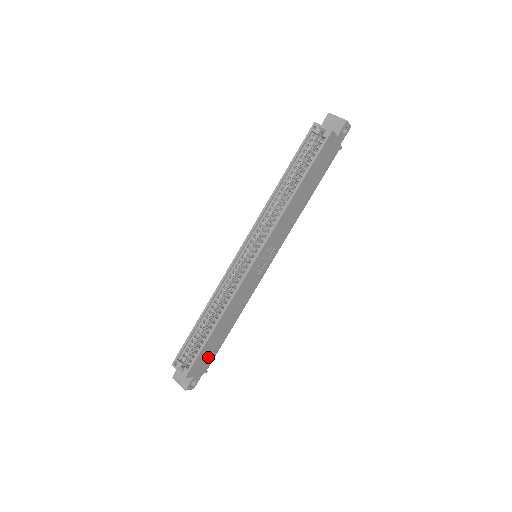
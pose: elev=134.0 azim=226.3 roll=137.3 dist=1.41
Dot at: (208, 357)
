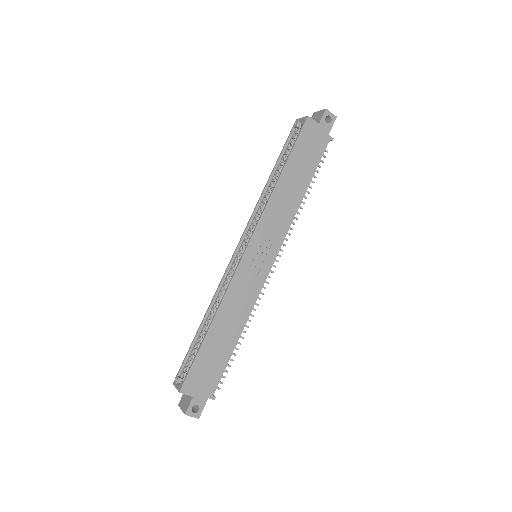
Dot at: (210, 373)
